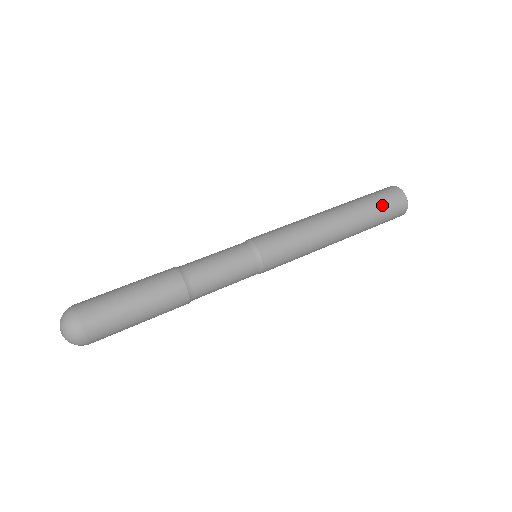
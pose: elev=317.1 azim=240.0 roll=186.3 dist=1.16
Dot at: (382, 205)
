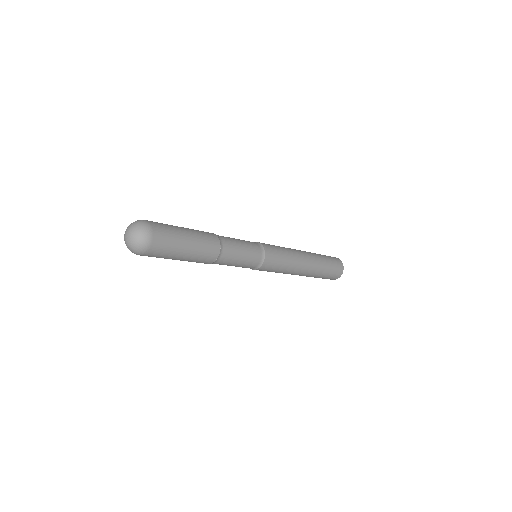
Dot at: (325, 255)
